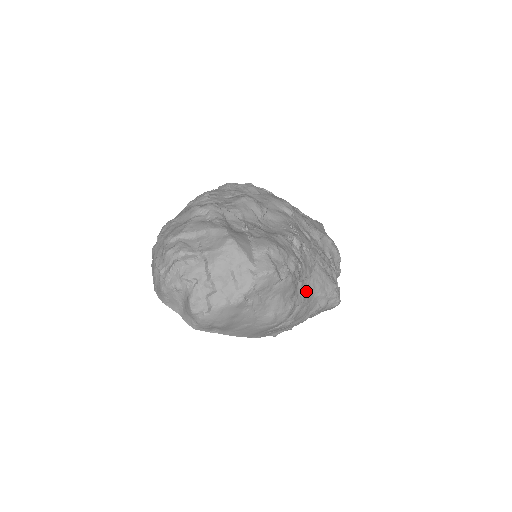
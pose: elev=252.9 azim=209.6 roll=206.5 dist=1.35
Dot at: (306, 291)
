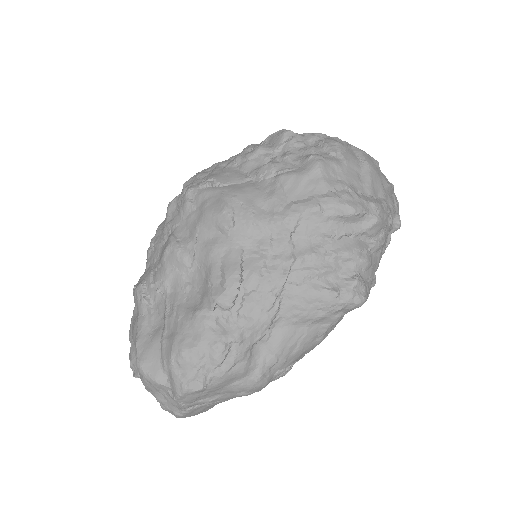
Dot at: (279, 340)
